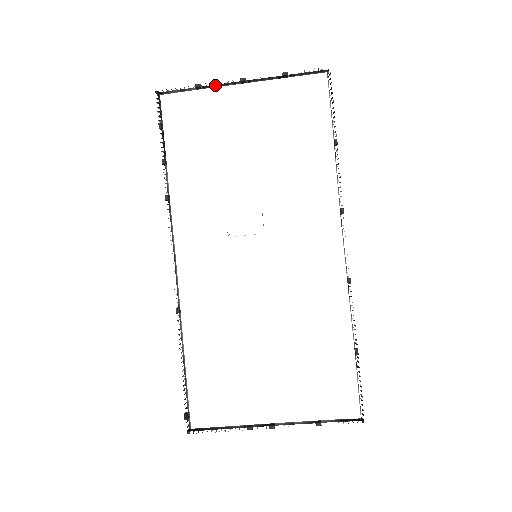
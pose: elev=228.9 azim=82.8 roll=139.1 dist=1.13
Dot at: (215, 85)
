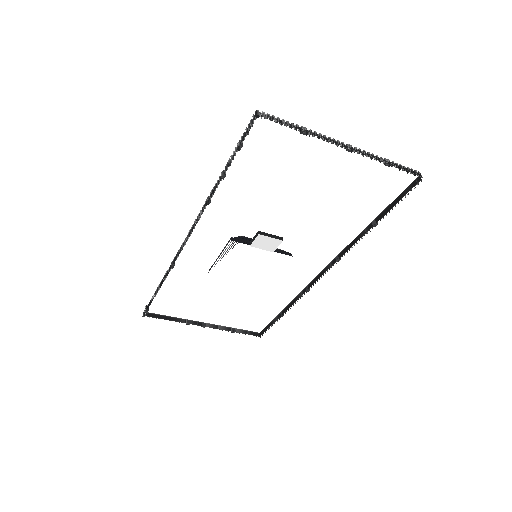
Dot at: occluded
